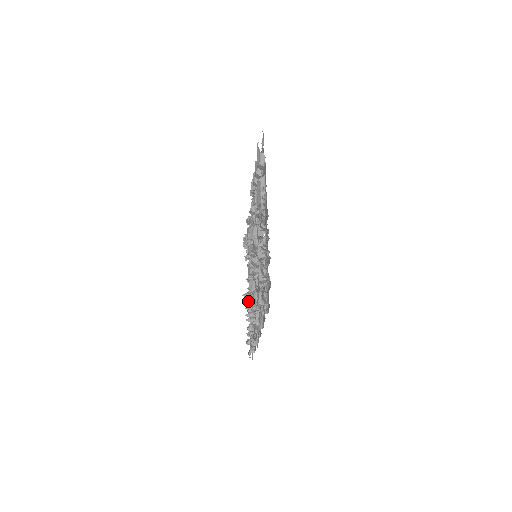
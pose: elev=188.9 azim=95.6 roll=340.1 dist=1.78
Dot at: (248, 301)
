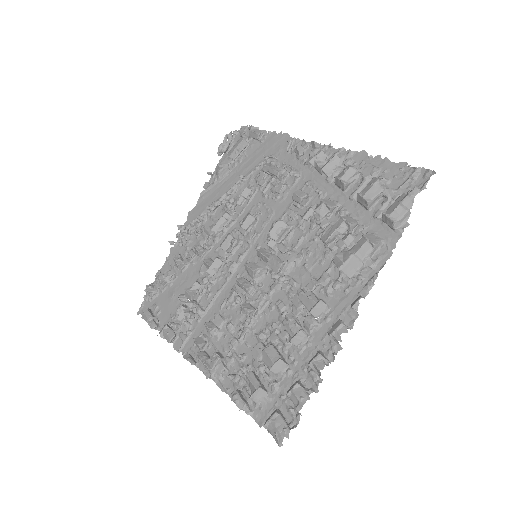
Dot at: (178, 234)
